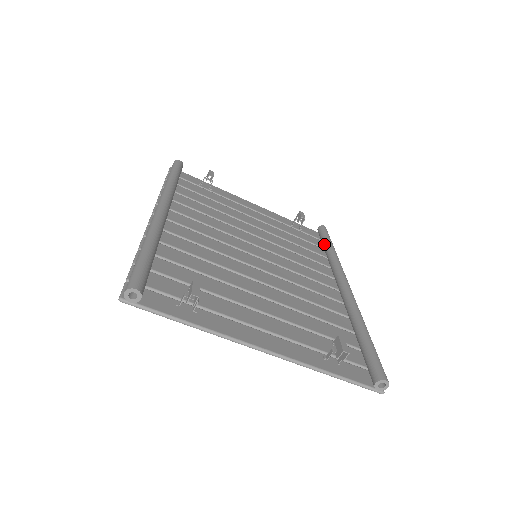
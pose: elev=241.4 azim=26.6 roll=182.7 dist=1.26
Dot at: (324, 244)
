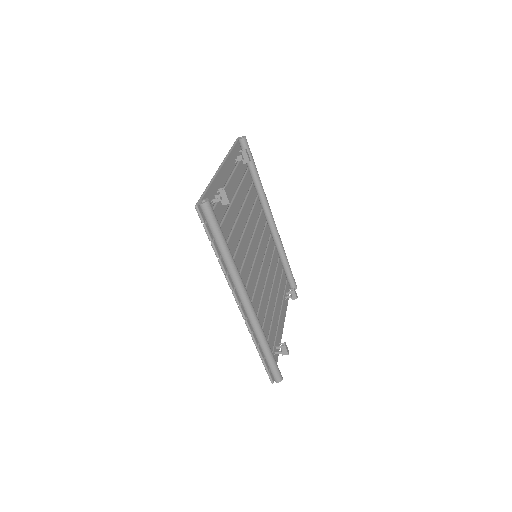
Dot at: (252, 169)
